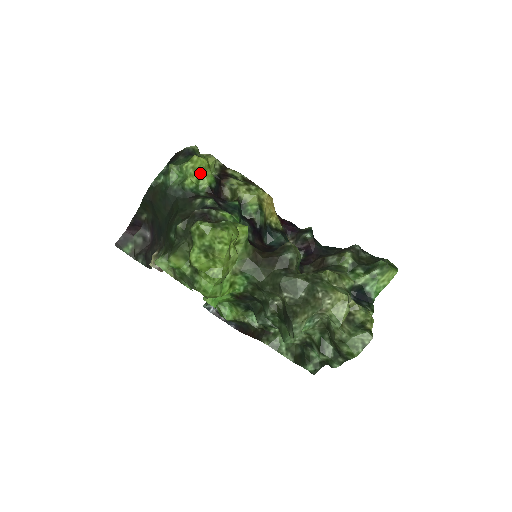
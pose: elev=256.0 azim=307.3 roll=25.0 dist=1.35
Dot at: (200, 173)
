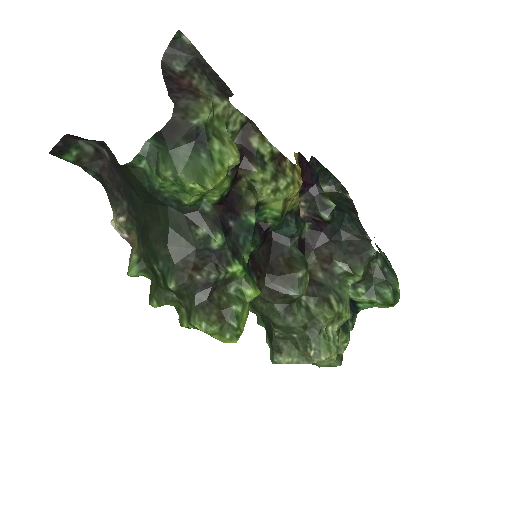
Dot at: (211, 190)
